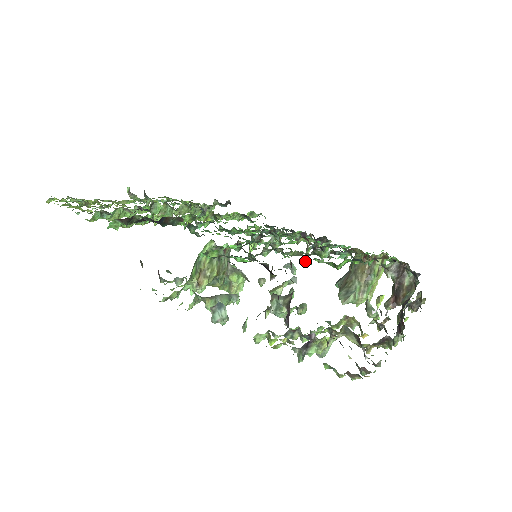
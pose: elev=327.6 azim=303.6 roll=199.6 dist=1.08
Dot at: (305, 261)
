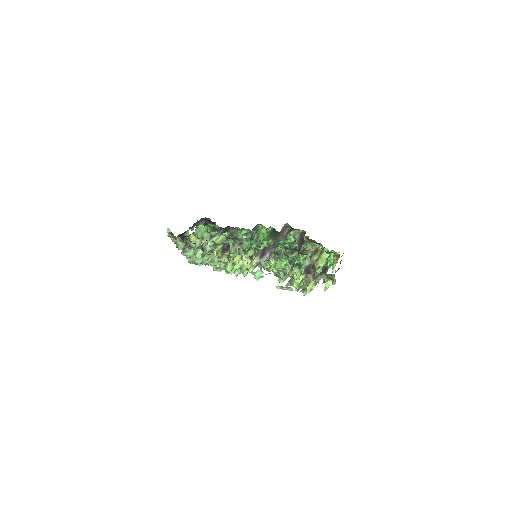
Dot at: occluded
